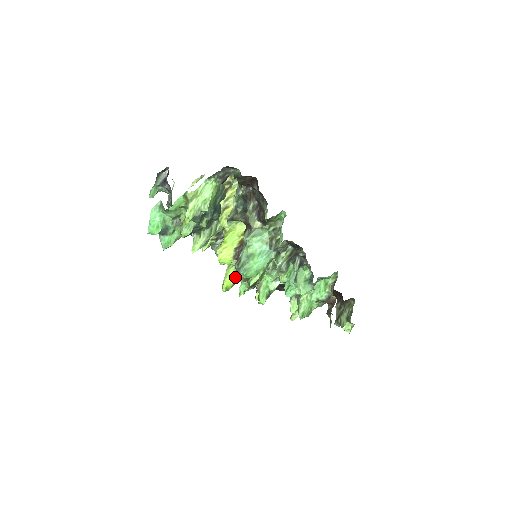
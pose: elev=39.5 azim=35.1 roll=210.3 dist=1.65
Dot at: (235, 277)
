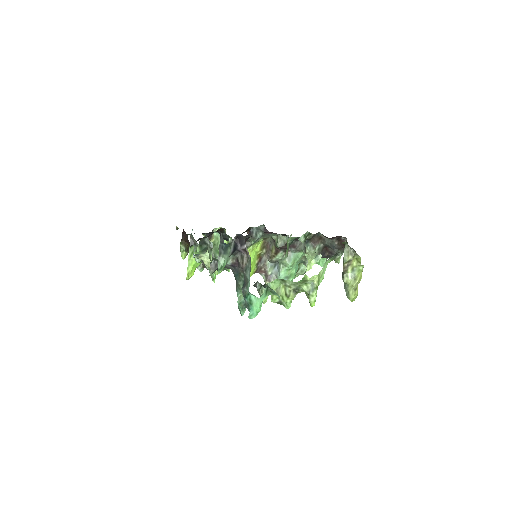
Dot at: occluded
